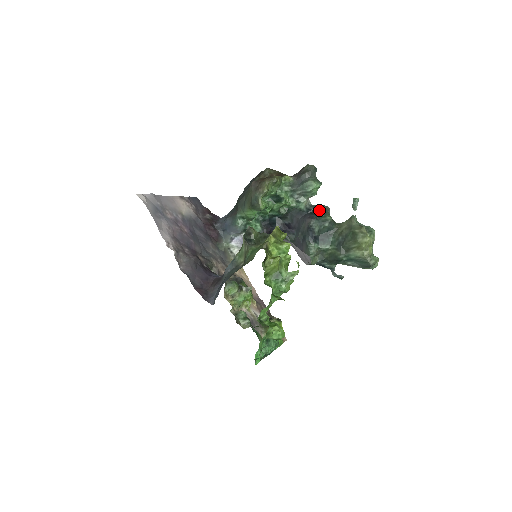
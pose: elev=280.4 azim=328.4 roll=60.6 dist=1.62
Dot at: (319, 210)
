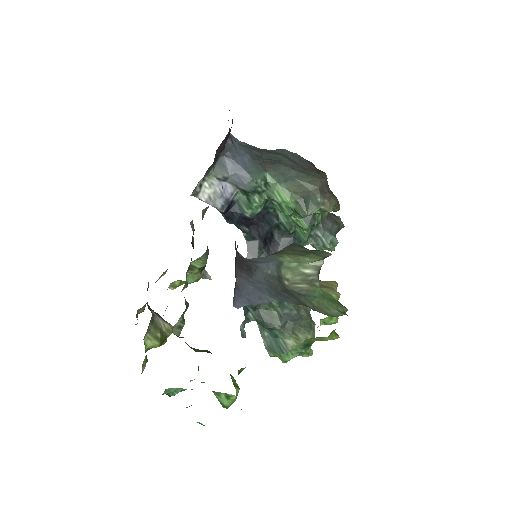
Dot at: occluded
